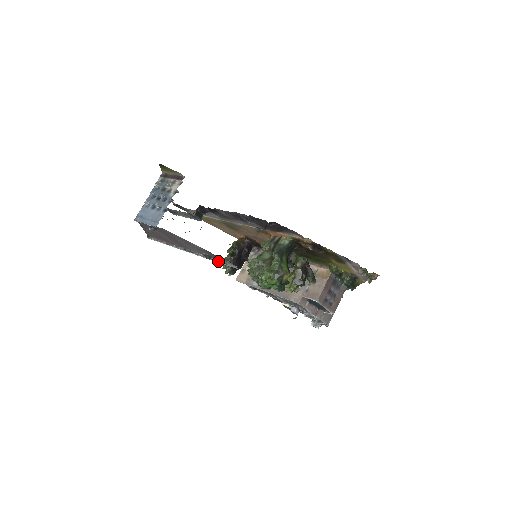
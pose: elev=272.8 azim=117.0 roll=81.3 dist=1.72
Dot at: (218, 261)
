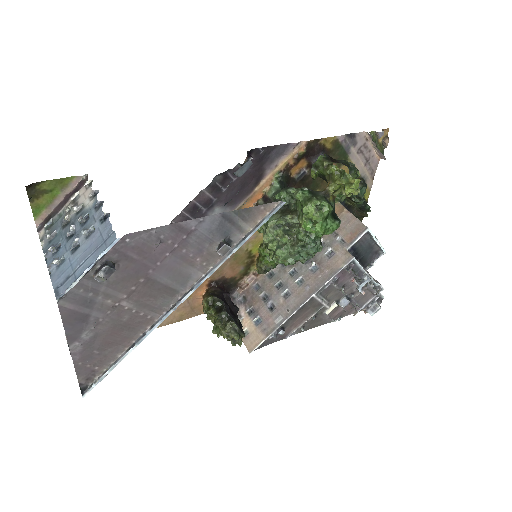
Dot at: (244, 238)
